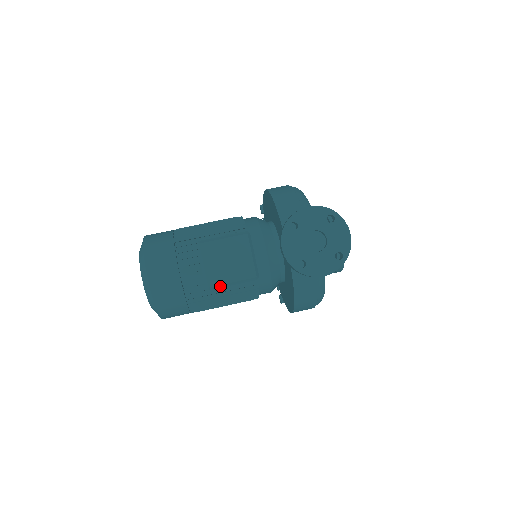
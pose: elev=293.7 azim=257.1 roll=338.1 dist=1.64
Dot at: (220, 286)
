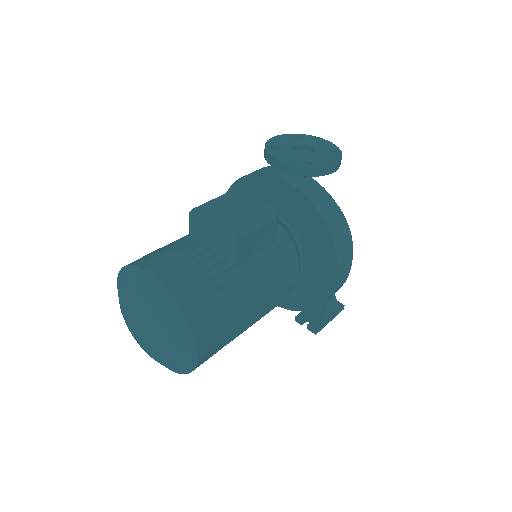
Dot at: (245, 231)
